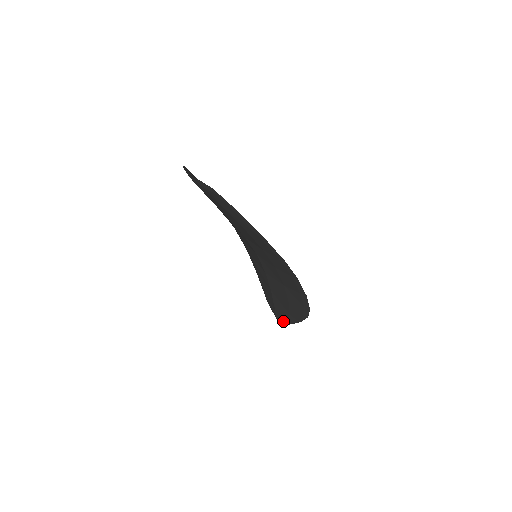
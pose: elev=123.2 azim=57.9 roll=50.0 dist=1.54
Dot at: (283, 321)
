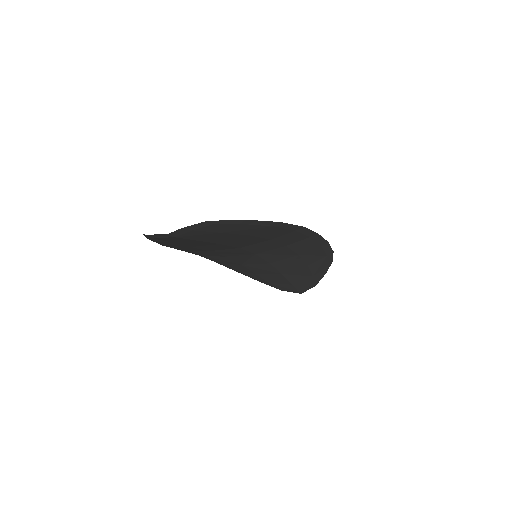
Dot at: (308, 289)
